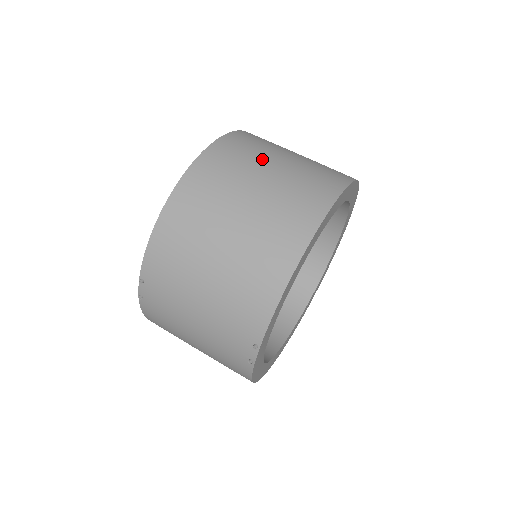
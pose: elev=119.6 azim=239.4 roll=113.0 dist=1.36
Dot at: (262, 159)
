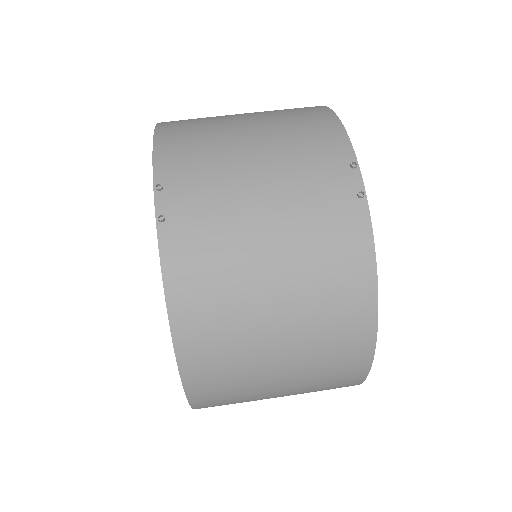
Dot at: occluded
